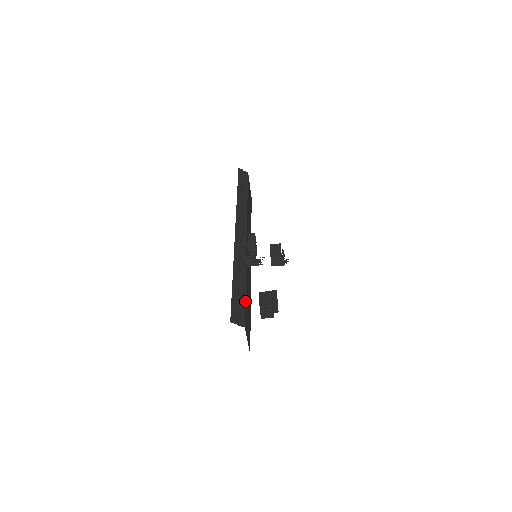
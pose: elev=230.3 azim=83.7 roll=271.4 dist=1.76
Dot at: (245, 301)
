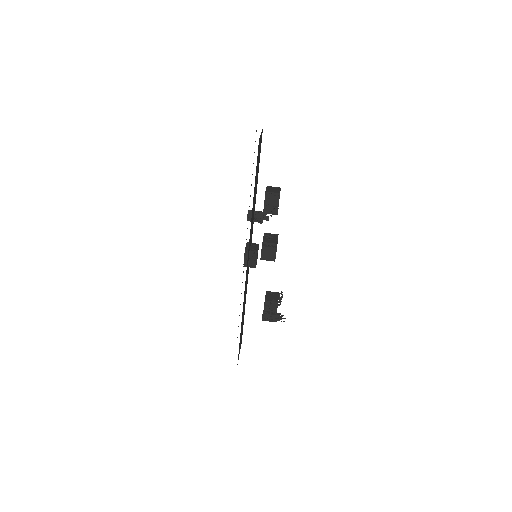
Dot at: (259, 160)
